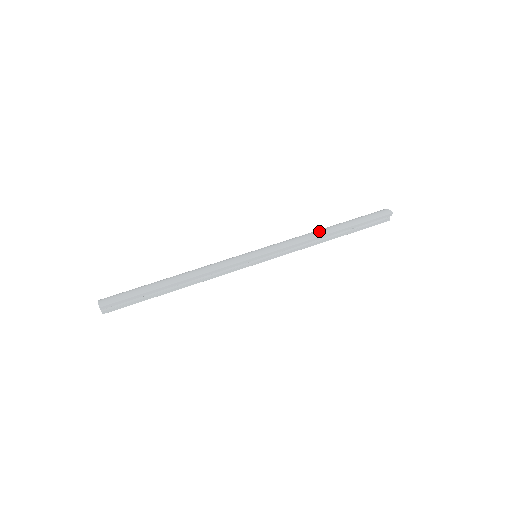
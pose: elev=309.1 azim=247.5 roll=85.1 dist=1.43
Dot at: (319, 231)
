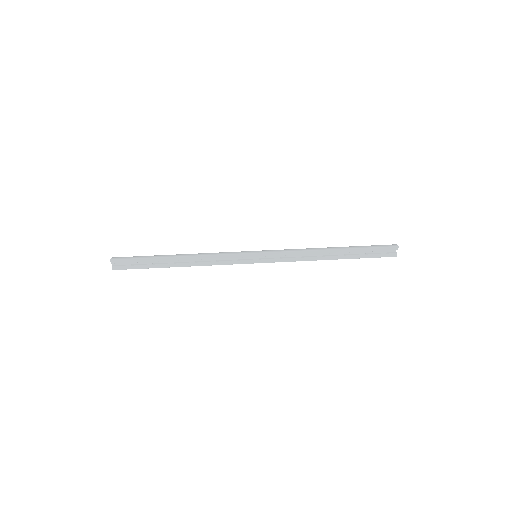
Dot at: occluded
